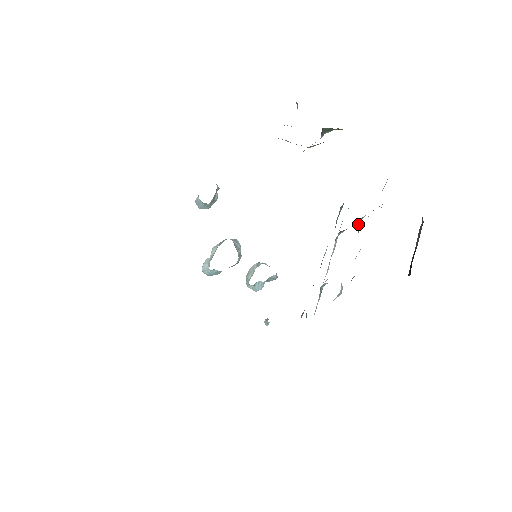
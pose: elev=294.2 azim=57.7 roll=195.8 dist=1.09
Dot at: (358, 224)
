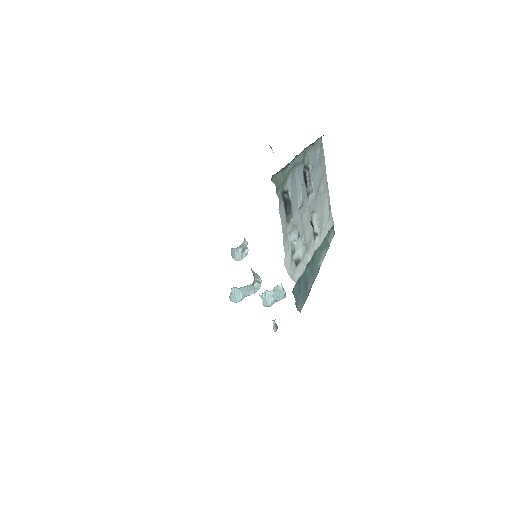
Dot at: (306, 189)
